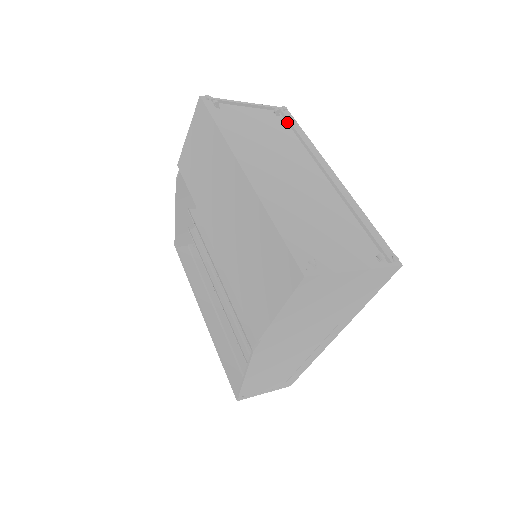
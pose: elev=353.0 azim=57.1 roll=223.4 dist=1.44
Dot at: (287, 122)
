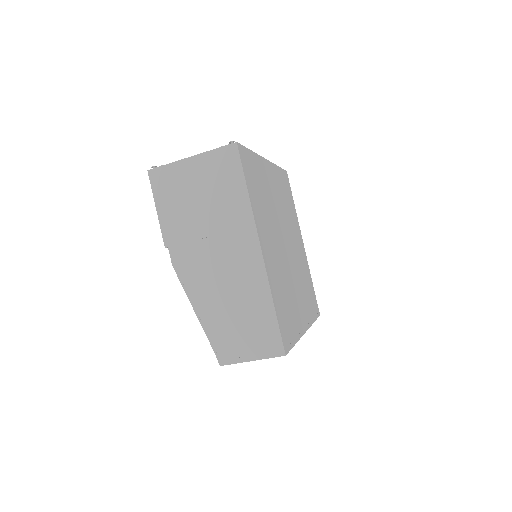
Dot at: occluded
